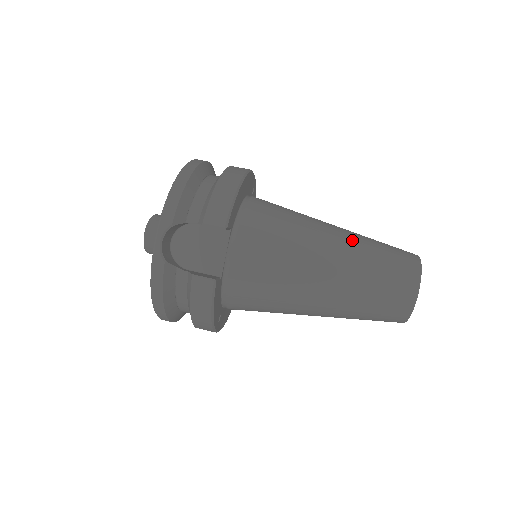
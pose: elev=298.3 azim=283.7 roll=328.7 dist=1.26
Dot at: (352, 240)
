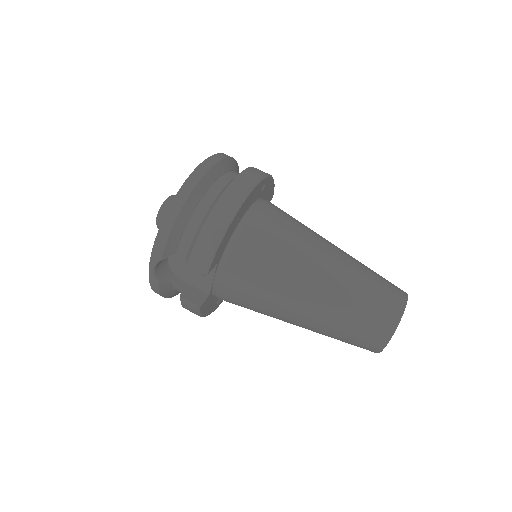
Dot at: (336, 285)
